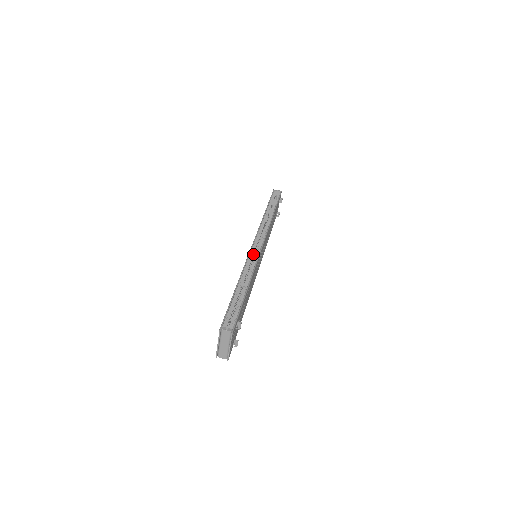
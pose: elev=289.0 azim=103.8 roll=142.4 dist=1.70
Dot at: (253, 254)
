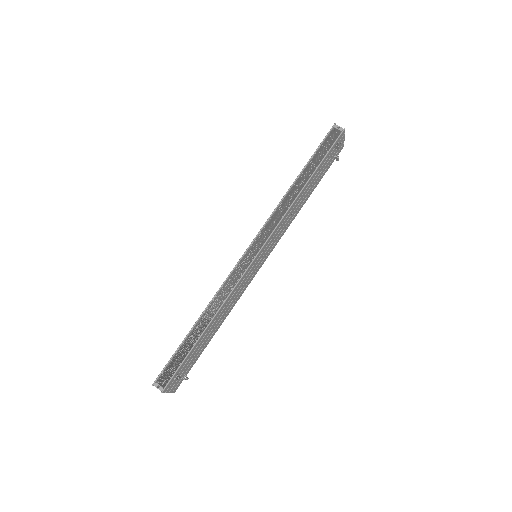
Dot at: (238, 270)
